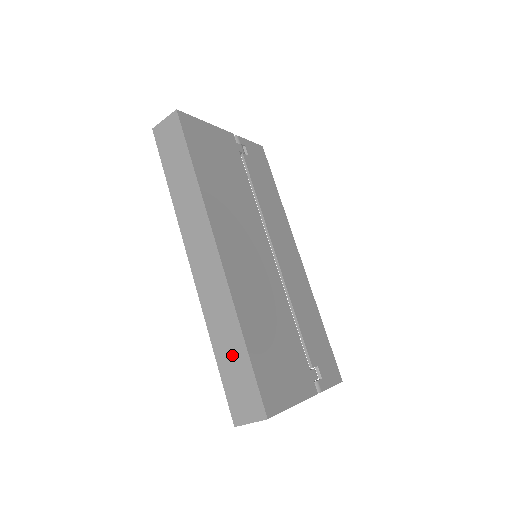
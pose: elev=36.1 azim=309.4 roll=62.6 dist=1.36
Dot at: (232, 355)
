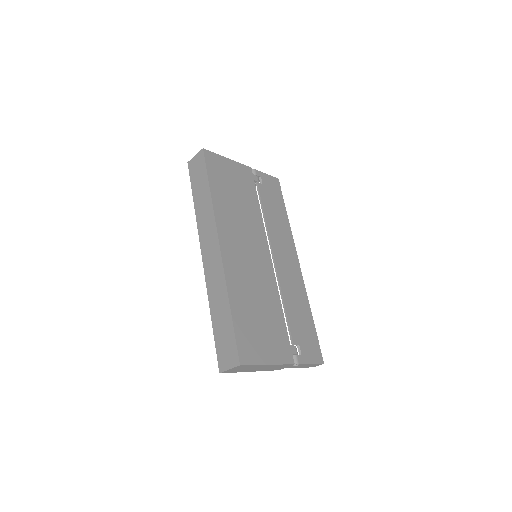
Dot at: (222, 320)
